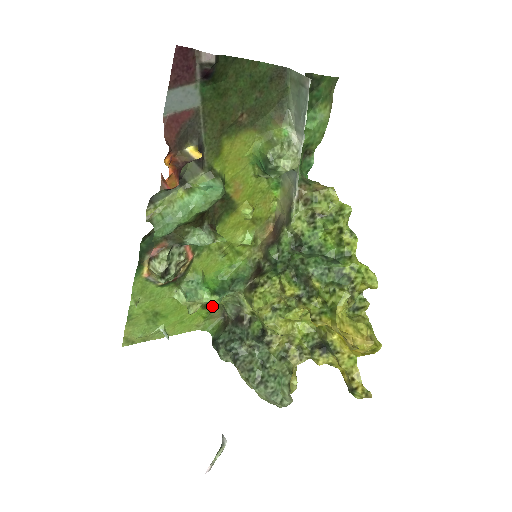
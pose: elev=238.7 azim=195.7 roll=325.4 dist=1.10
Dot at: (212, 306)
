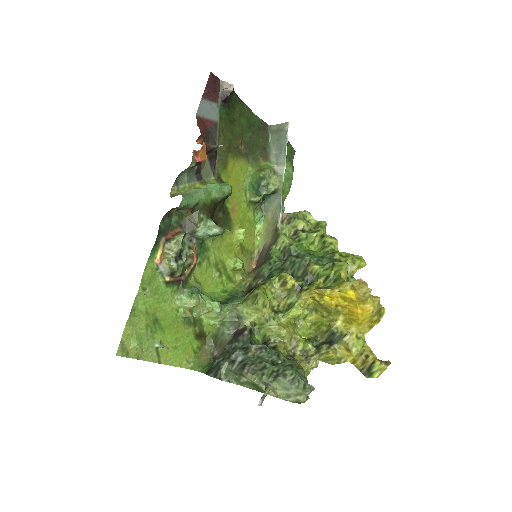
Dot at: (203, 340)
